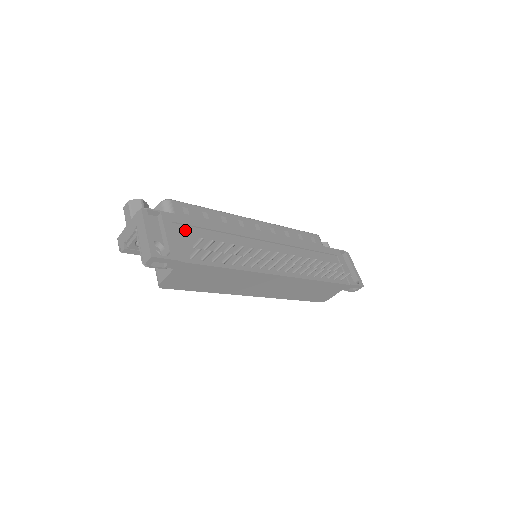
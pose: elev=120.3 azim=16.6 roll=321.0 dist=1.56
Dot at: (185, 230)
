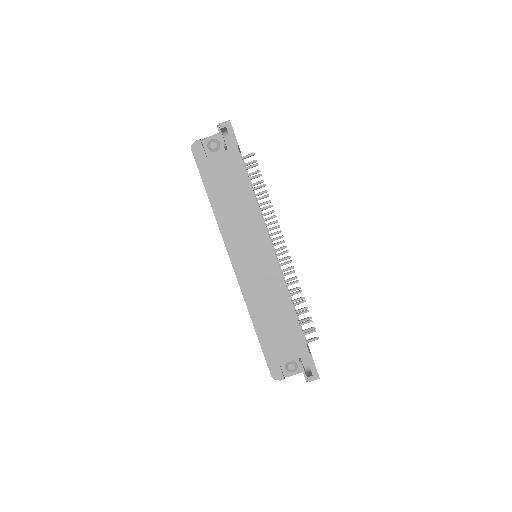
Dot at: occluded
